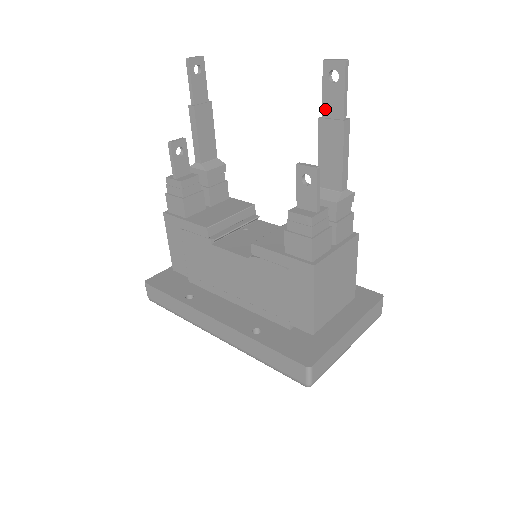
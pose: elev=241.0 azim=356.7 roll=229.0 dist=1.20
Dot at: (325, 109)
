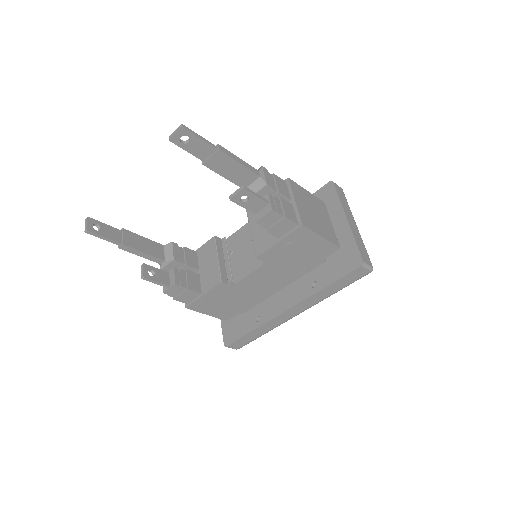
Dot at: (200, 157)
